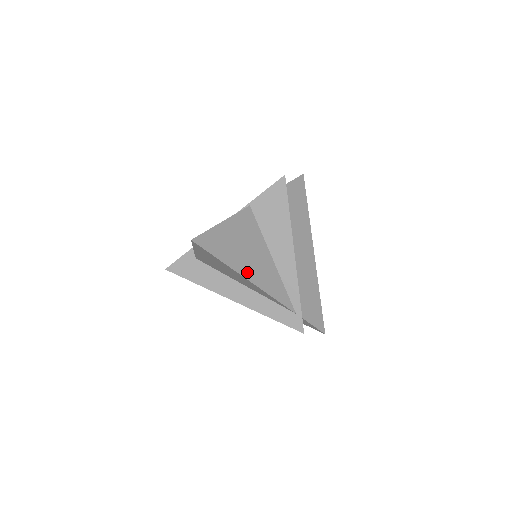
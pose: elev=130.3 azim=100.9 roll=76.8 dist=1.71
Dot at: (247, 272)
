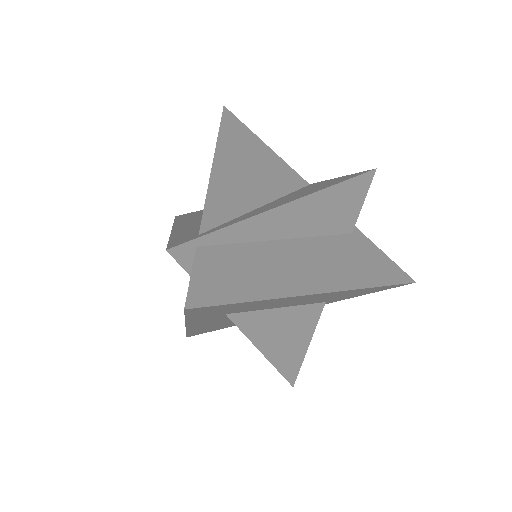
Dot at: (224, 161)
